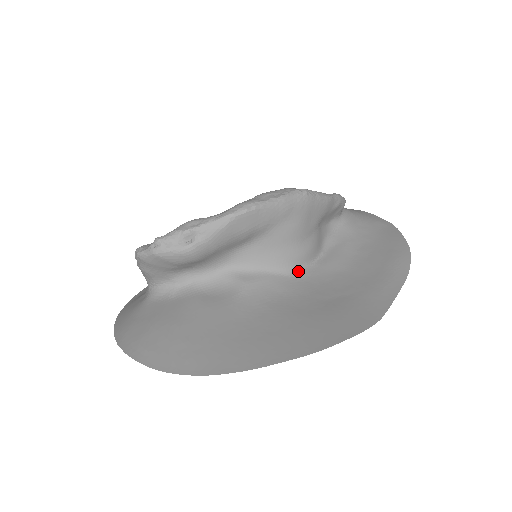
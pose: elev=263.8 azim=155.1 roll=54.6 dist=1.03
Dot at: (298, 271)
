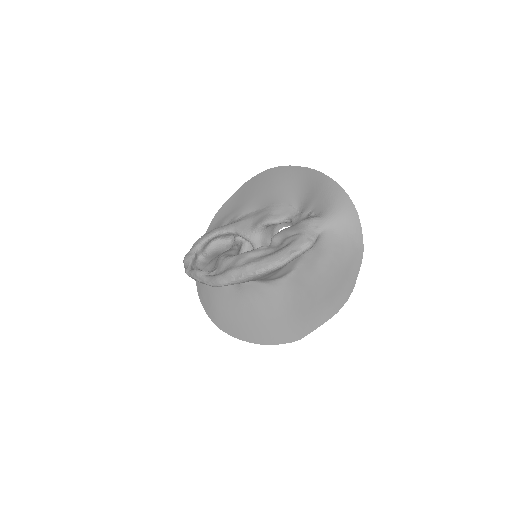
Dot at: (274, 282)
